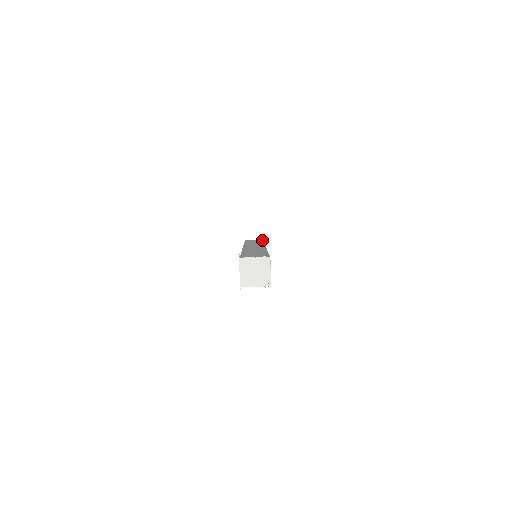
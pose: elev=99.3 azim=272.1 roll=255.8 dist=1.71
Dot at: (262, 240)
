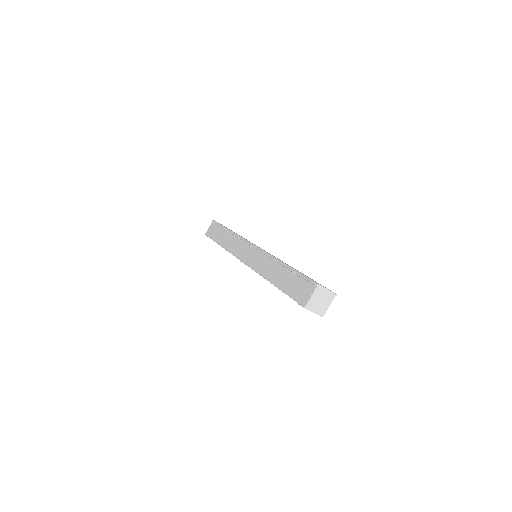
Dot at: (222, 226)
